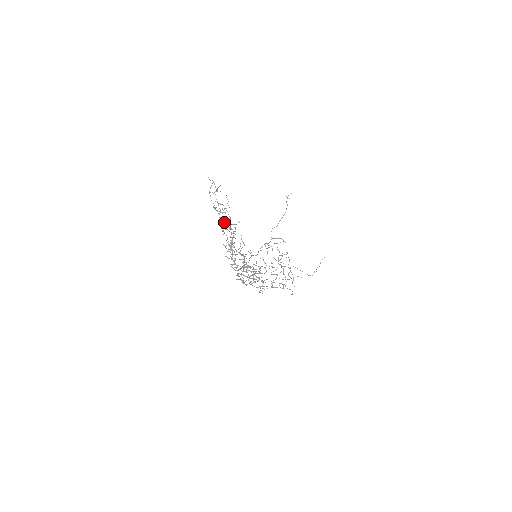
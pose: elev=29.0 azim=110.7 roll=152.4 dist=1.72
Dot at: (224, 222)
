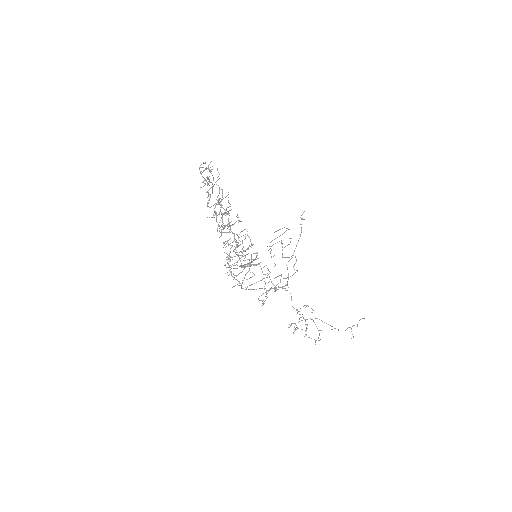
Dot at: (209, 182)
